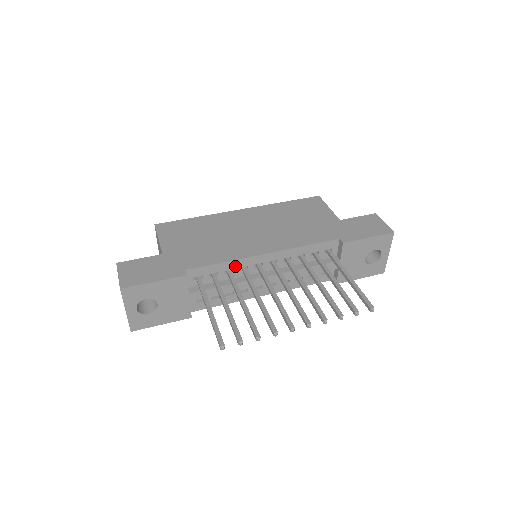
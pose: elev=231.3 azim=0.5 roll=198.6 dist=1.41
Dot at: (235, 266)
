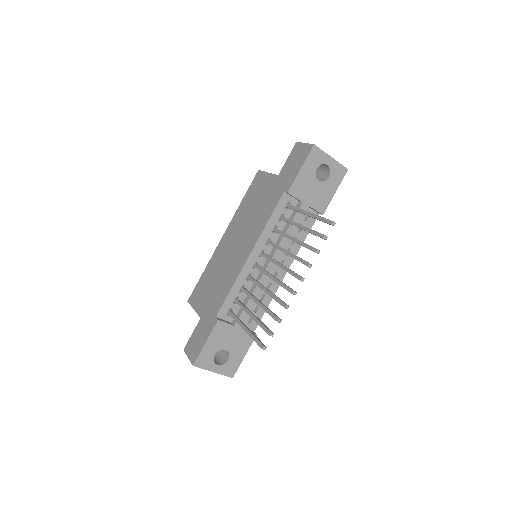
Dot at: (242, 282)
